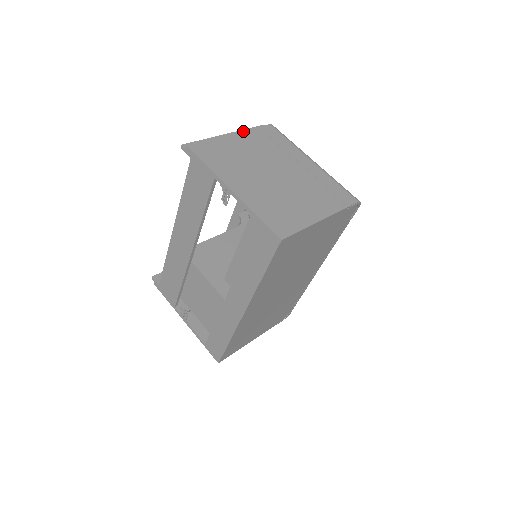
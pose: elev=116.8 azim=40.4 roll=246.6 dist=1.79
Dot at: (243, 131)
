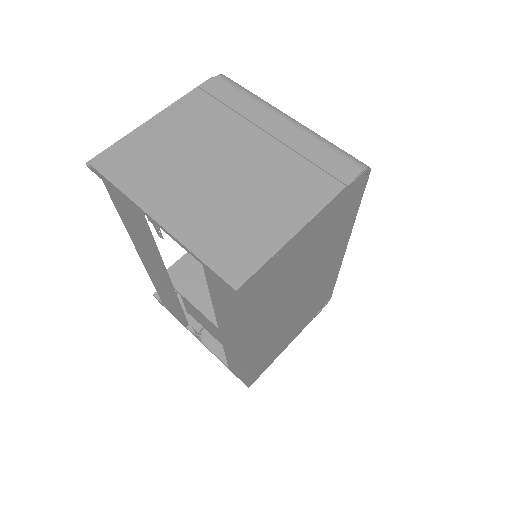
Dot at: (175, 105)
